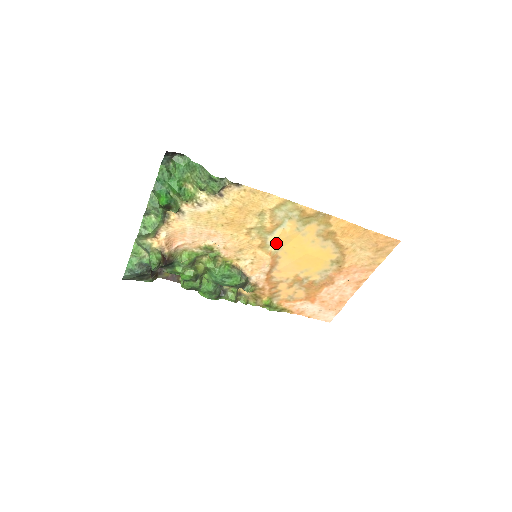
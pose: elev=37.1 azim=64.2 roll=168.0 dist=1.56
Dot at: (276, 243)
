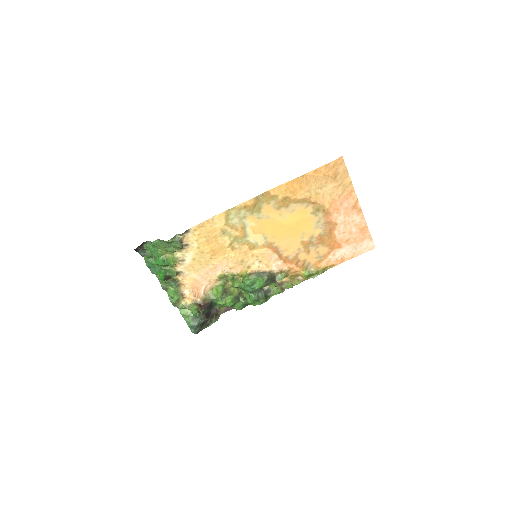
Dot at: (258, 238)
